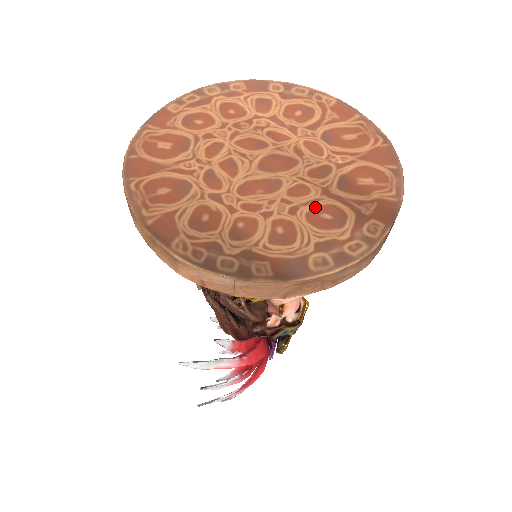
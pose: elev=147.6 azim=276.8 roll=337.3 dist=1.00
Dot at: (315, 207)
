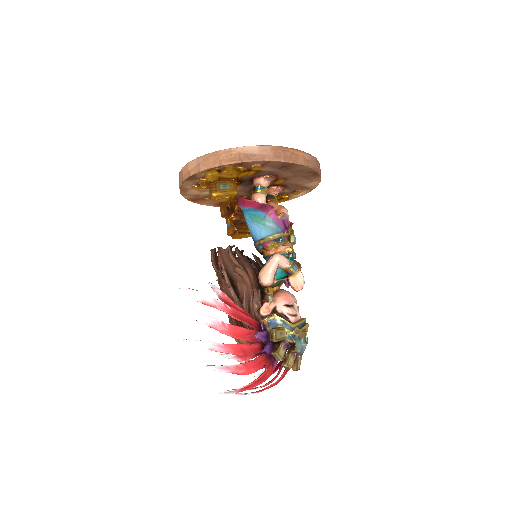
Dot at: occluded
